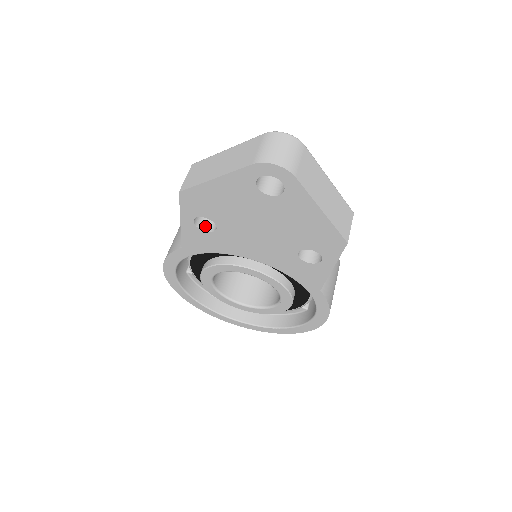
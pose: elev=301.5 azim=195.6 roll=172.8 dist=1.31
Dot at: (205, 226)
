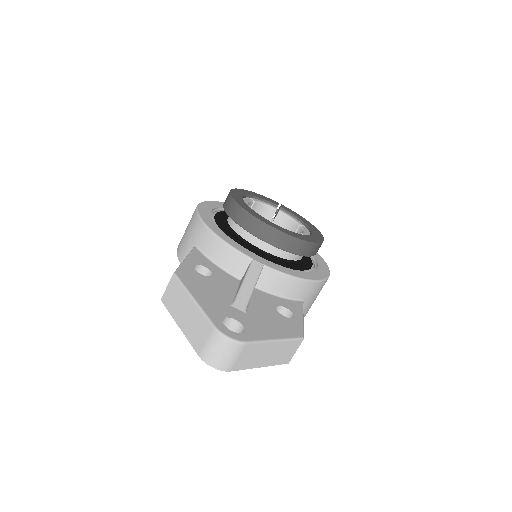
Dot at: occluded
